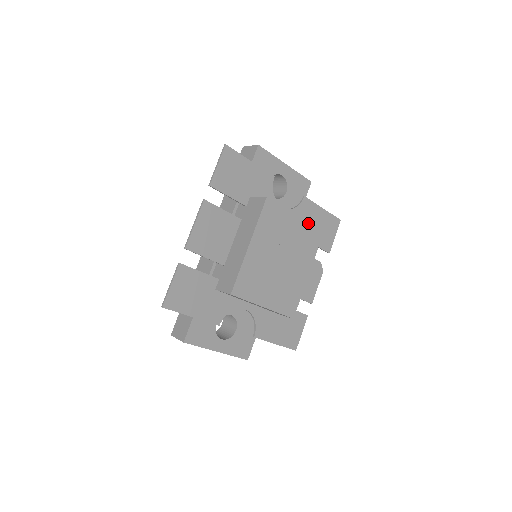
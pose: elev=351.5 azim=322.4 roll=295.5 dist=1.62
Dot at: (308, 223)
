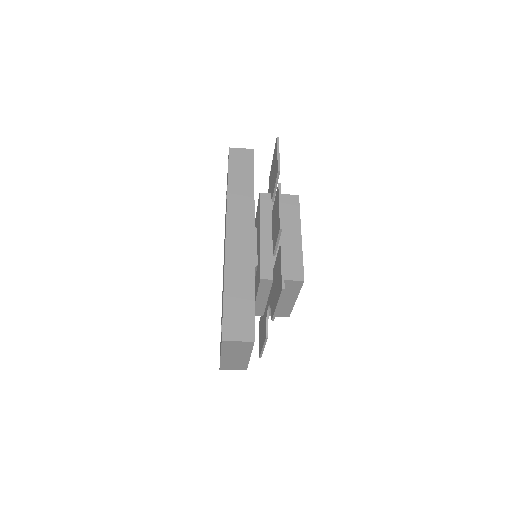
Dot at: occluded
